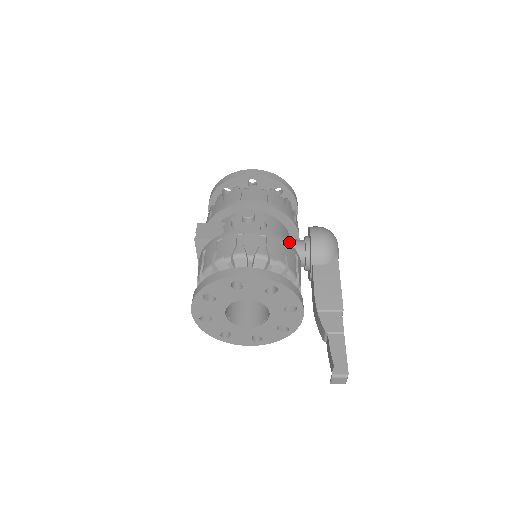
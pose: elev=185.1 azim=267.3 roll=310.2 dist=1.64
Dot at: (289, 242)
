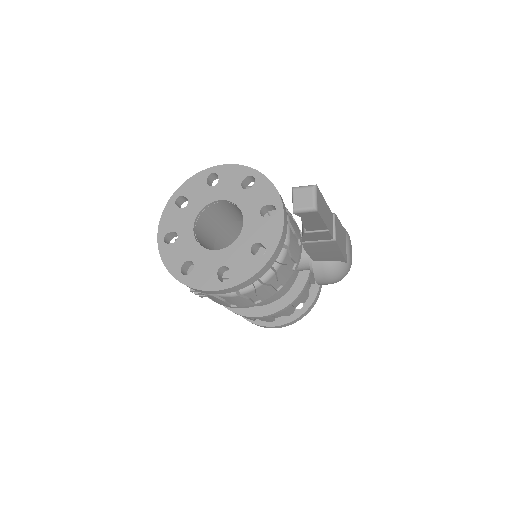
Dot at: occluded
